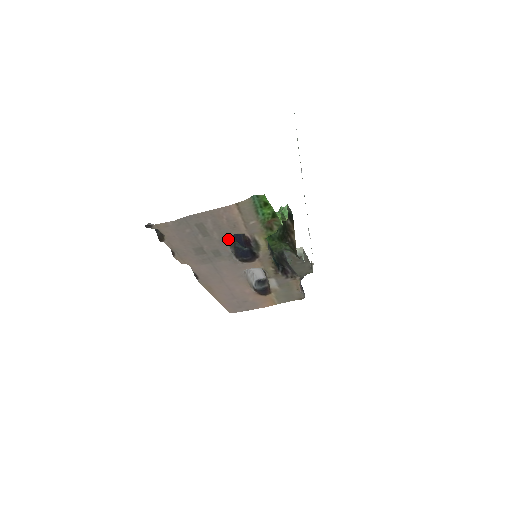
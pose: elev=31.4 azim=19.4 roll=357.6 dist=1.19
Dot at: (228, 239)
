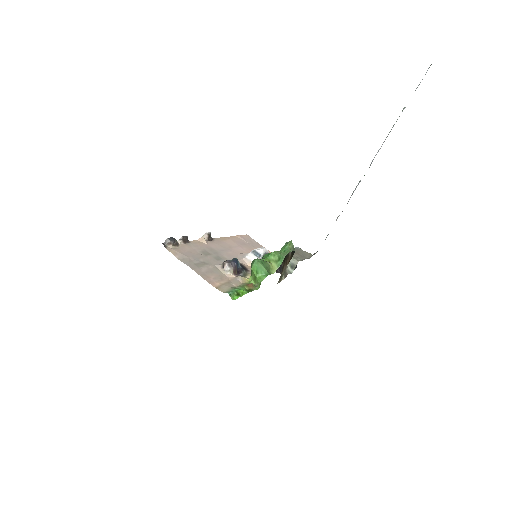
Dot at: occluded
